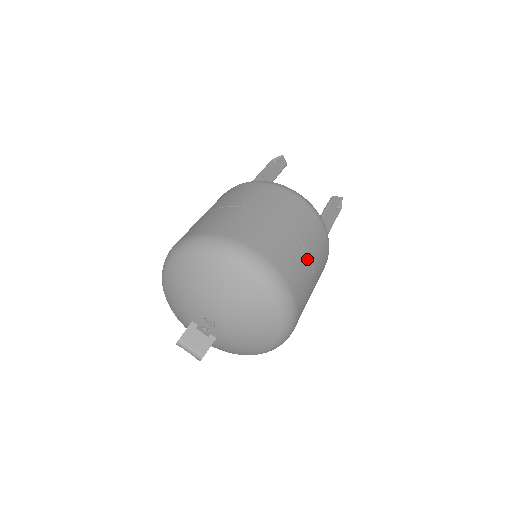
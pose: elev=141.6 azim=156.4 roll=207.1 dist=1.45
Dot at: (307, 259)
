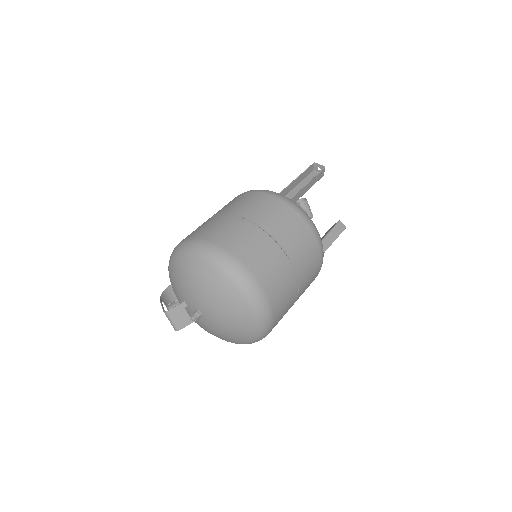
Dot at: (295, 299)
